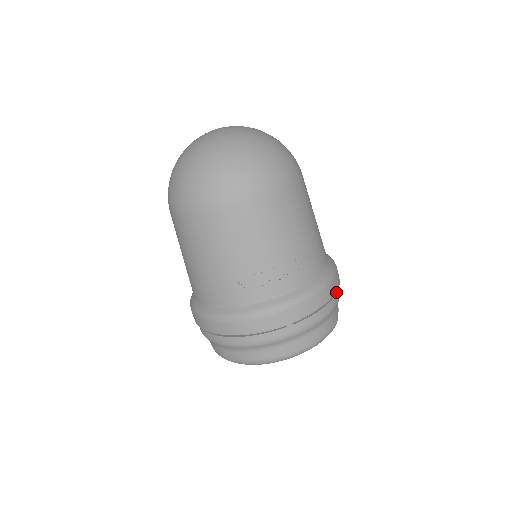
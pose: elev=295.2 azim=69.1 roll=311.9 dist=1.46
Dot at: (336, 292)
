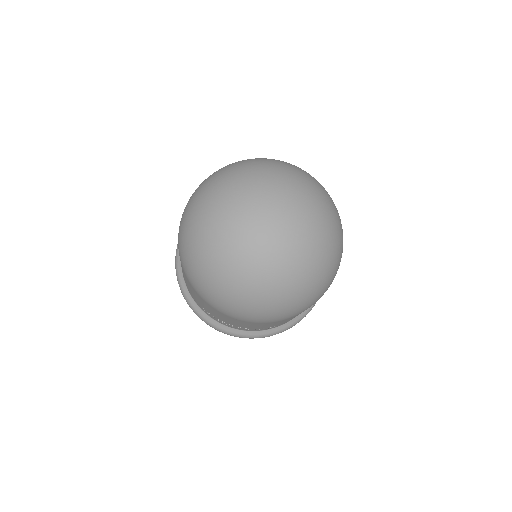
Dot at: occluded
